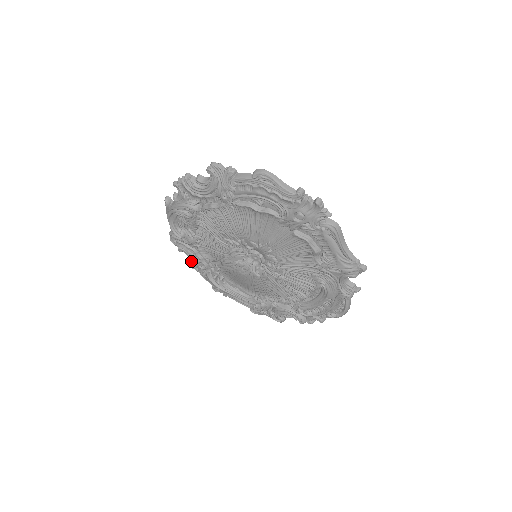
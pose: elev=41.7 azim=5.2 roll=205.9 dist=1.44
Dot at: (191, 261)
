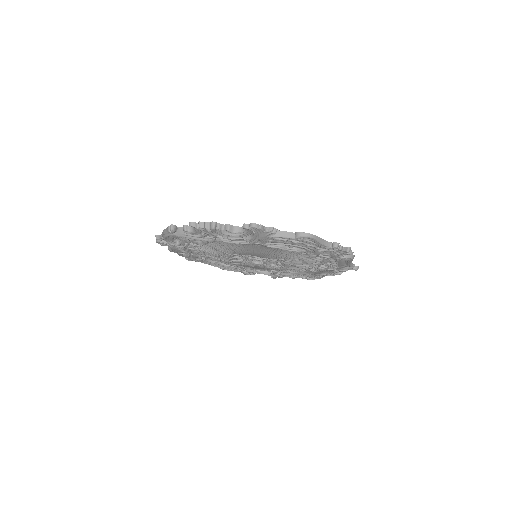
Dot at: (173, 250)
